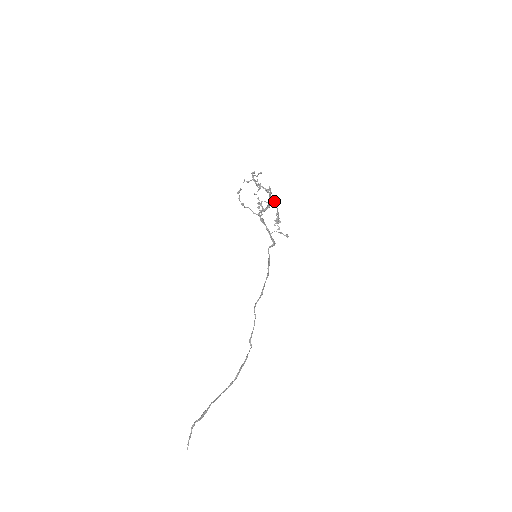
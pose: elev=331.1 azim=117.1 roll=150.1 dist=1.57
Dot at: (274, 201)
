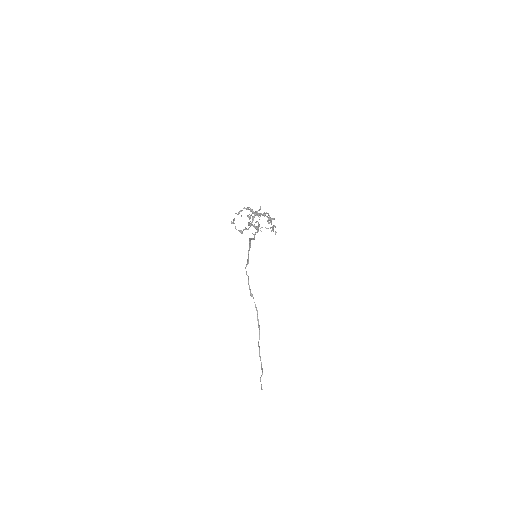
Dot at: occluded
